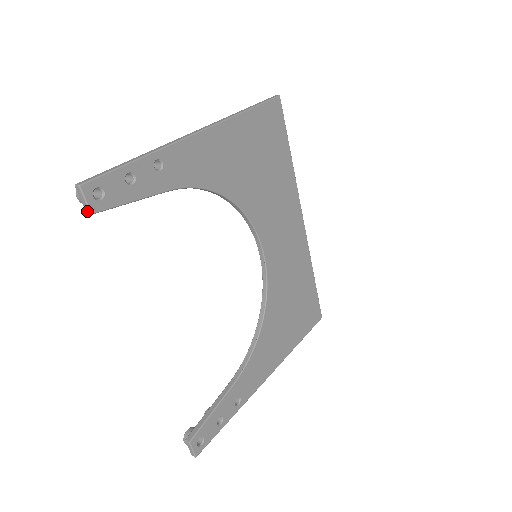
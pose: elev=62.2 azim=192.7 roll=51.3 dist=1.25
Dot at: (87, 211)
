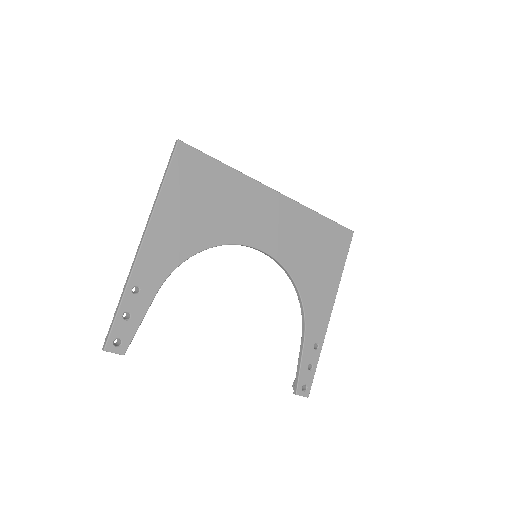
Dot at: (121, 354)
